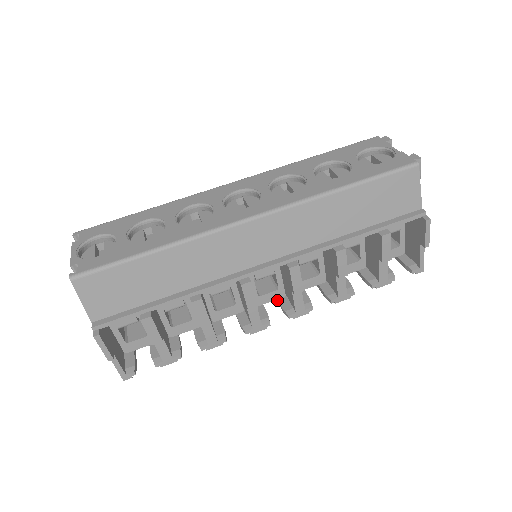
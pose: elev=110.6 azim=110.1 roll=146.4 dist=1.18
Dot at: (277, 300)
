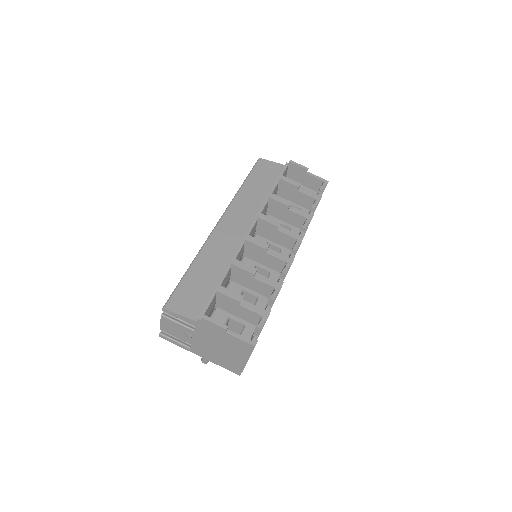
Dot at: occluded
